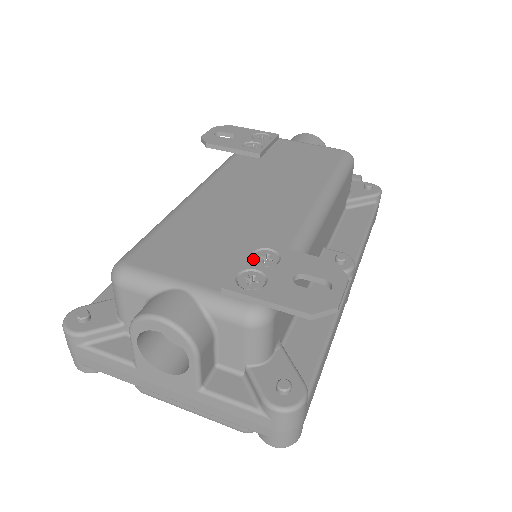
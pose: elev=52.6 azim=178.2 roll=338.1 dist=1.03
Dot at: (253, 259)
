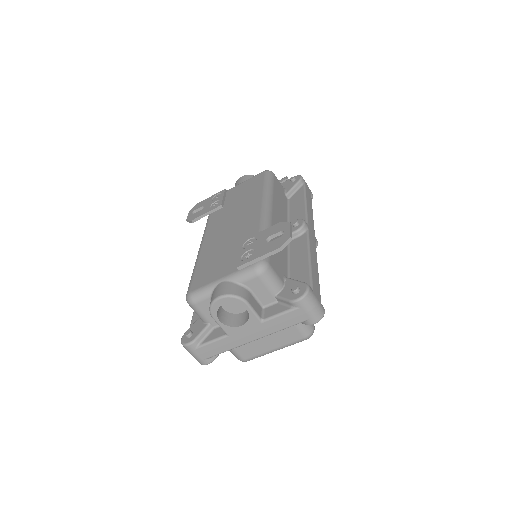
Dot at: (244, 248)
